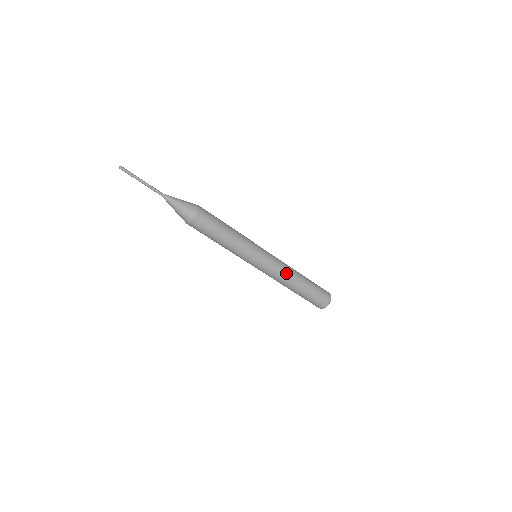
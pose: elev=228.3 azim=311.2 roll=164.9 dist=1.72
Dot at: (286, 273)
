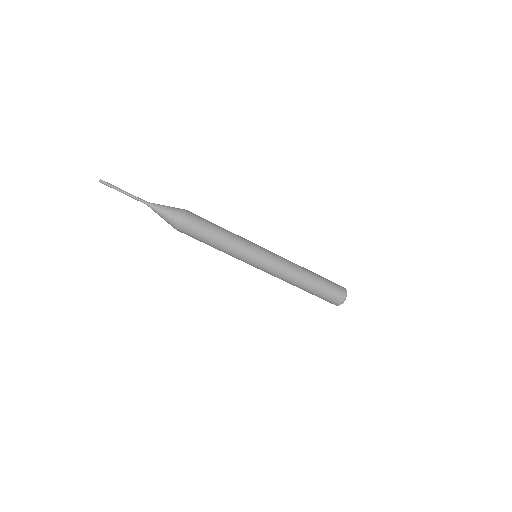
Dot at: (287, 277)
